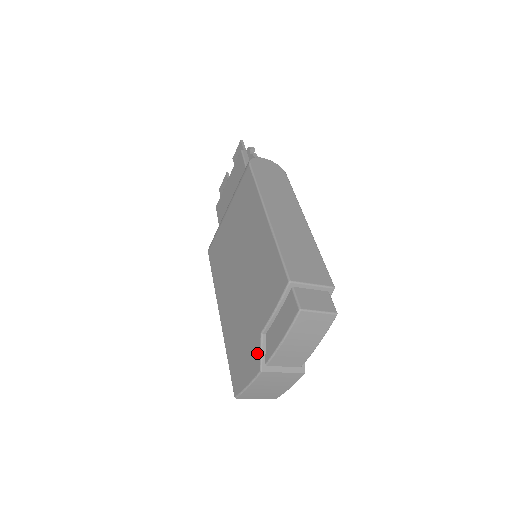
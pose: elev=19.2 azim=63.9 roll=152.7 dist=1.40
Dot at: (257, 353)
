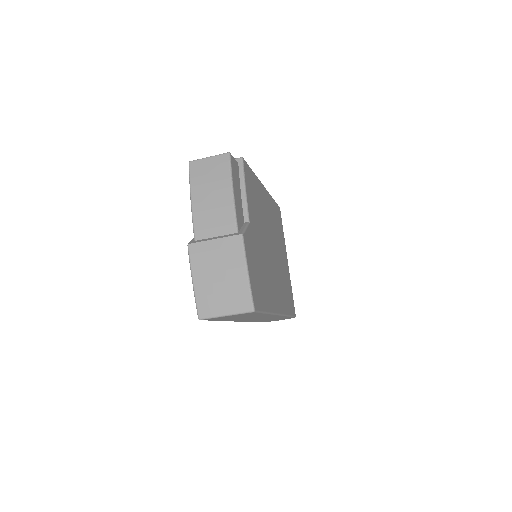
Dot at: occluded
